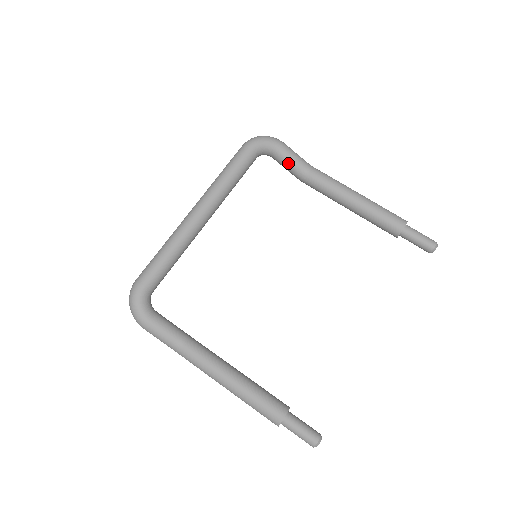
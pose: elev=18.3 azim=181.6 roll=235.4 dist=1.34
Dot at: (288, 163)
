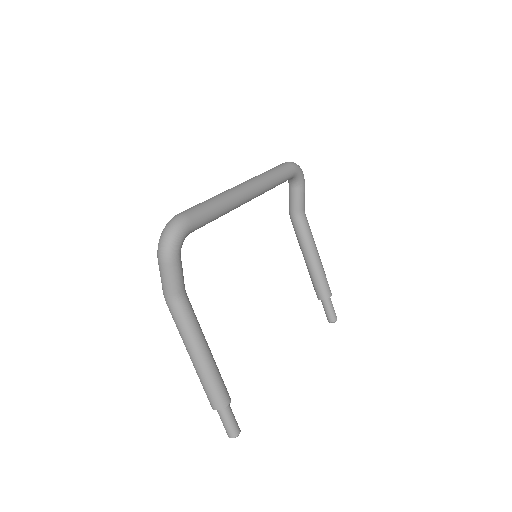
Dot at: (299, 199)
